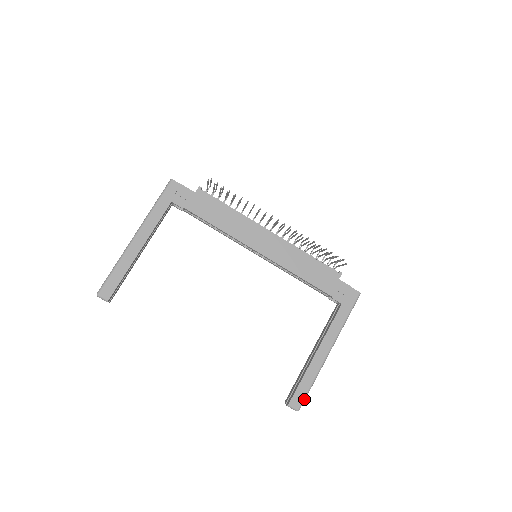
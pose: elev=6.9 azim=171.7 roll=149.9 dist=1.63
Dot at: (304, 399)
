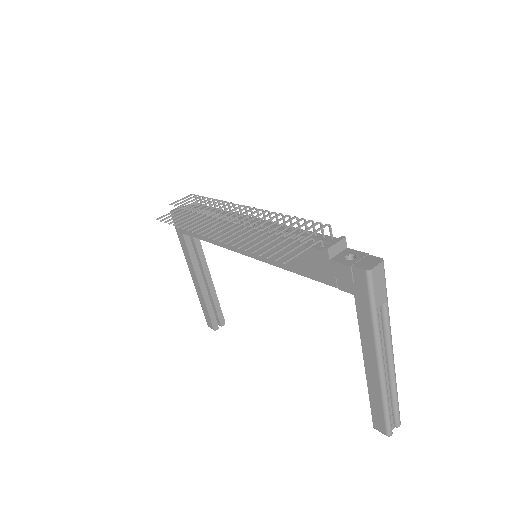
Dot at: (386, 424)
